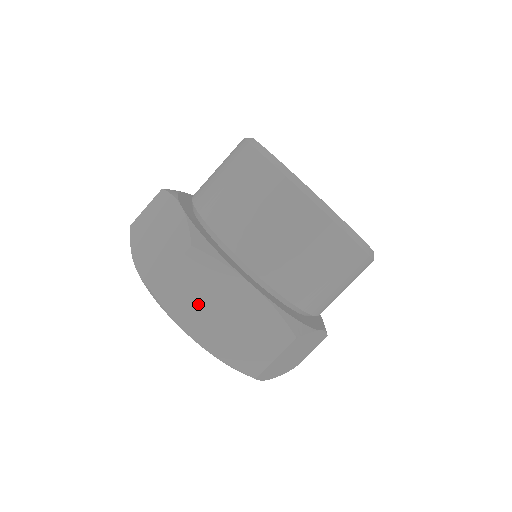
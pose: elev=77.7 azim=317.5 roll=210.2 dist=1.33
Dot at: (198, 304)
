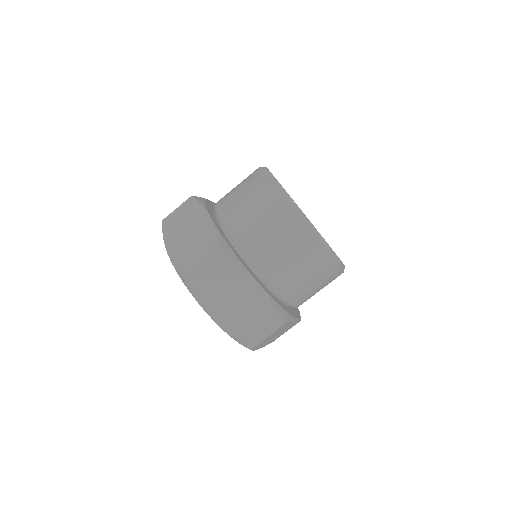
Dot at: (218, 293)
